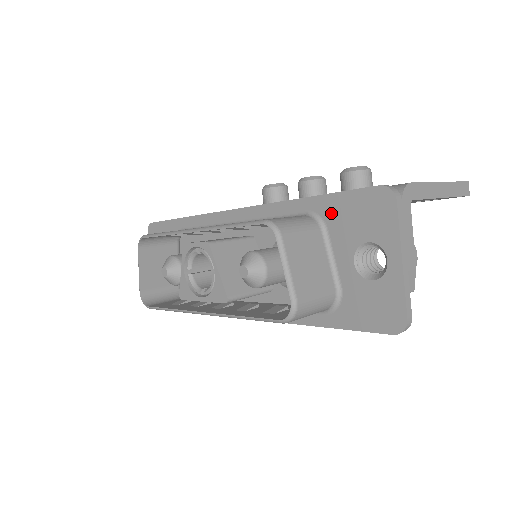
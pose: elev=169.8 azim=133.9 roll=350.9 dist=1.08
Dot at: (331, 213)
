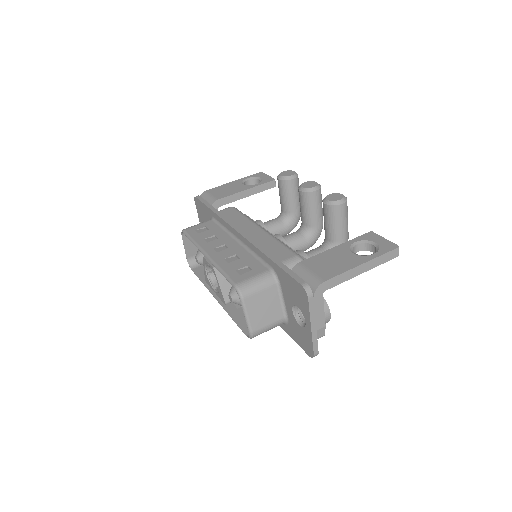
Dot at: (281, 278)
